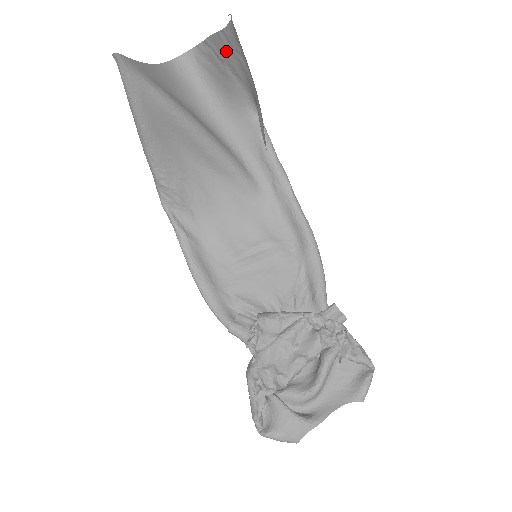
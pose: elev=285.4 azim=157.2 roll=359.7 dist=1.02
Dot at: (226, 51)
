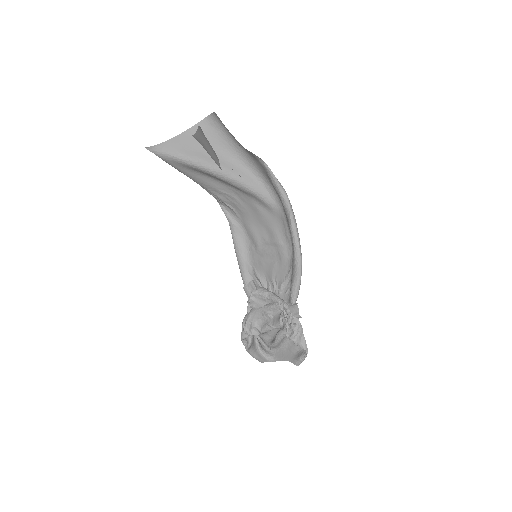
Dot at: occluded
